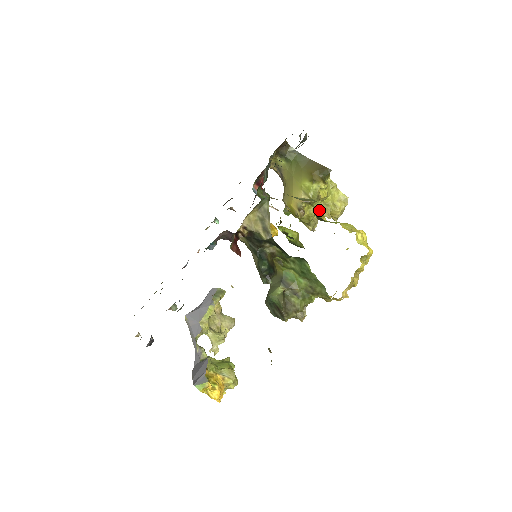
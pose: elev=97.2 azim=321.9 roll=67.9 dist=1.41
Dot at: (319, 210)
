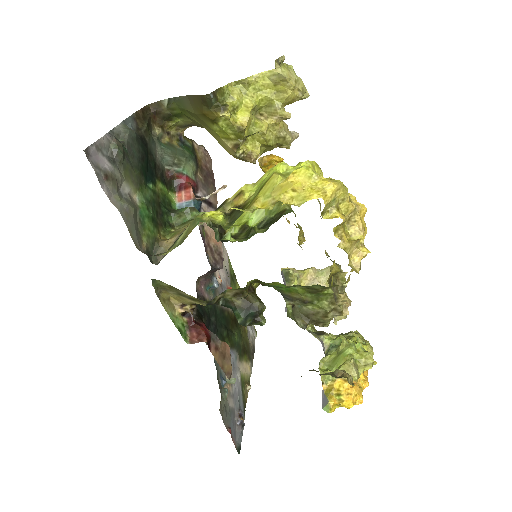
Dot at: (266, 127)
